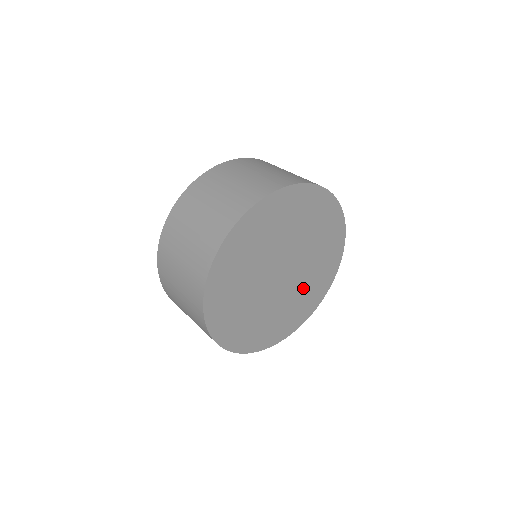
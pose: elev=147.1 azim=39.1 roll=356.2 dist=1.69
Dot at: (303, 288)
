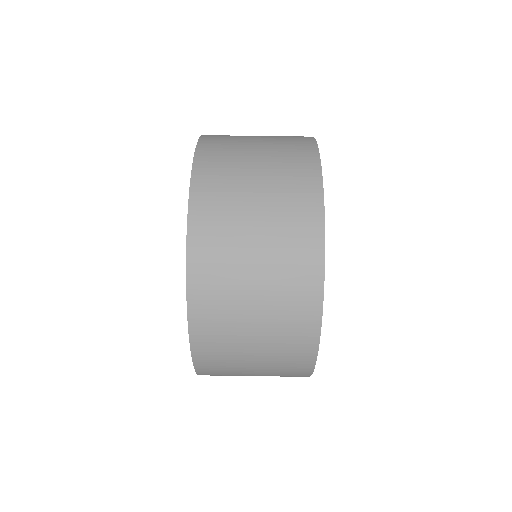
Dot at: occluded
